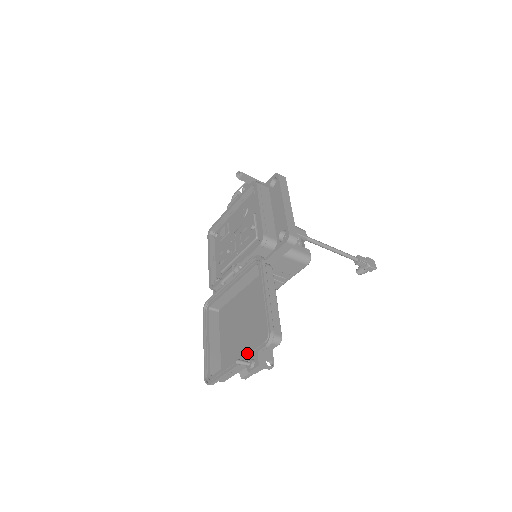
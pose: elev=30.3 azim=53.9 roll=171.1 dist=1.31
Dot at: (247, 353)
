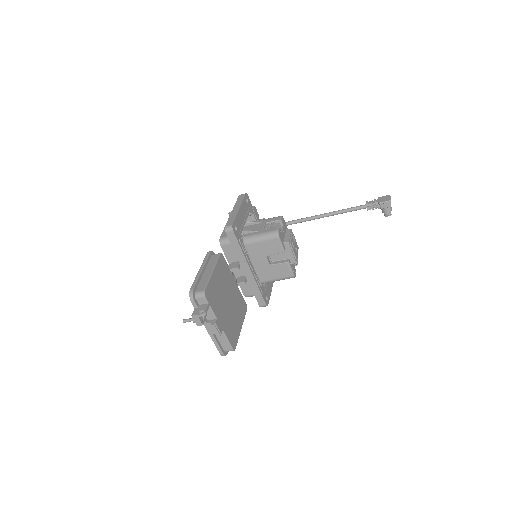
Dot at: occluded
